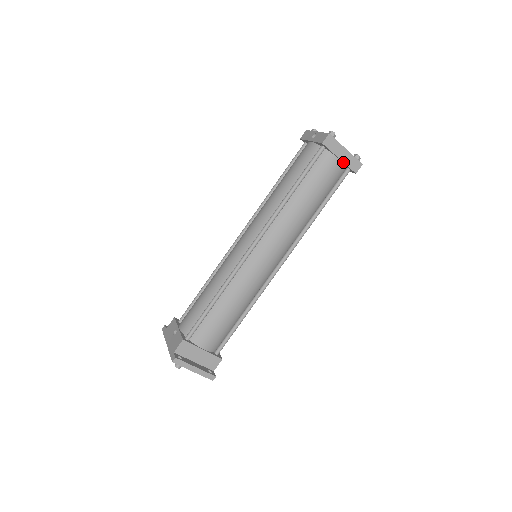
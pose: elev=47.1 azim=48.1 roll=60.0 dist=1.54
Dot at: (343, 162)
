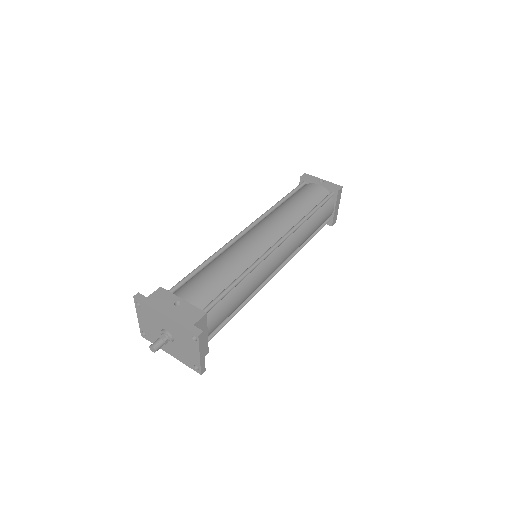
Dot at: (334, 213)
